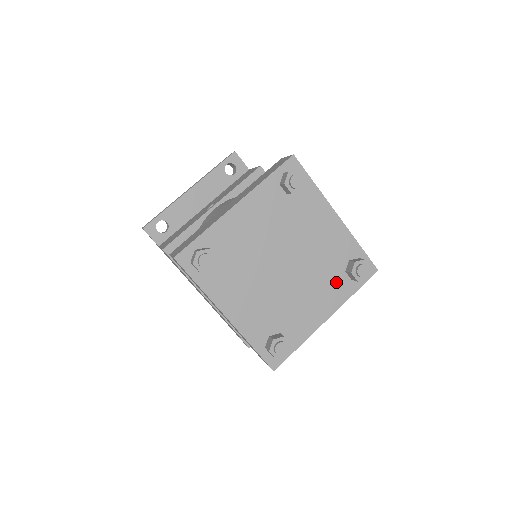
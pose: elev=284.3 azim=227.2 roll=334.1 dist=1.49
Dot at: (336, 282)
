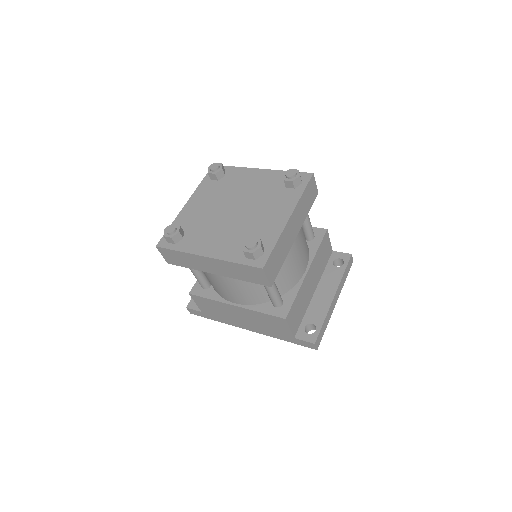
Dot at: (282, 196)
